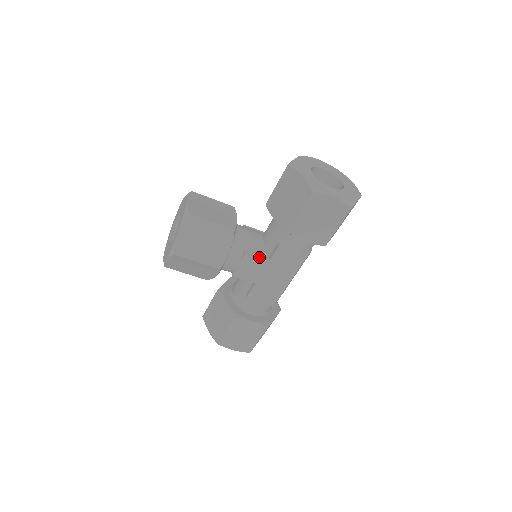
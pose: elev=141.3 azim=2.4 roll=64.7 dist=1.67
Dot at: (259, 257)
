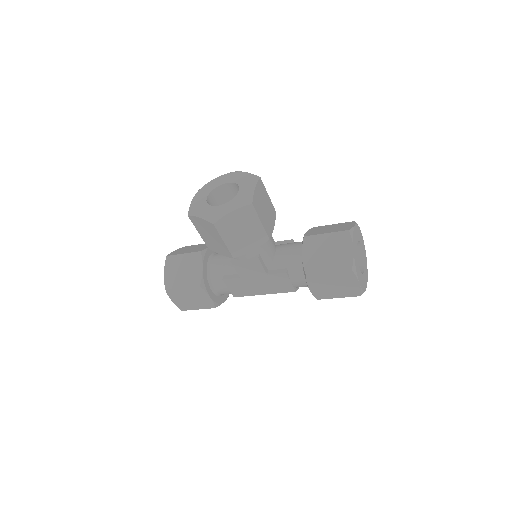
Dot at: (264, 266)
